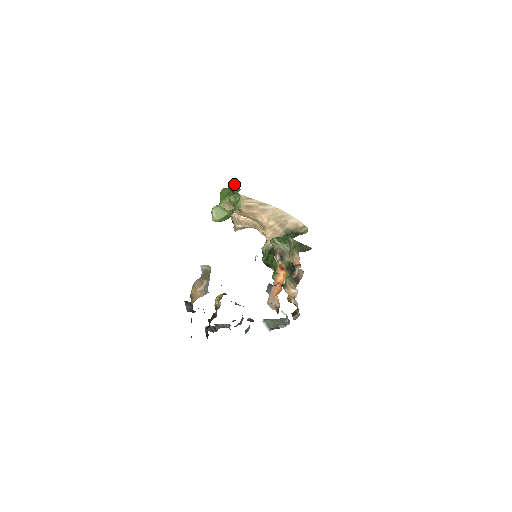
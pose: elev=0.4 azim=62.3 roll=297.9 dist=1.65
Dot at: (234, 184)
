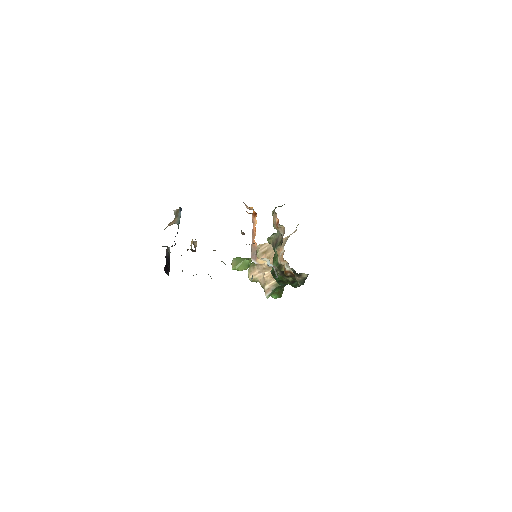
Dot at: occluded
